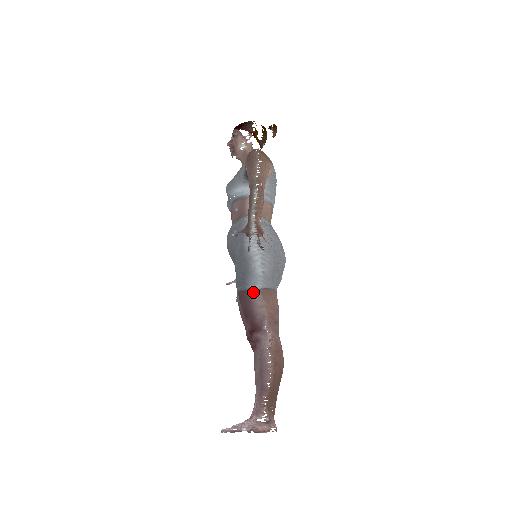
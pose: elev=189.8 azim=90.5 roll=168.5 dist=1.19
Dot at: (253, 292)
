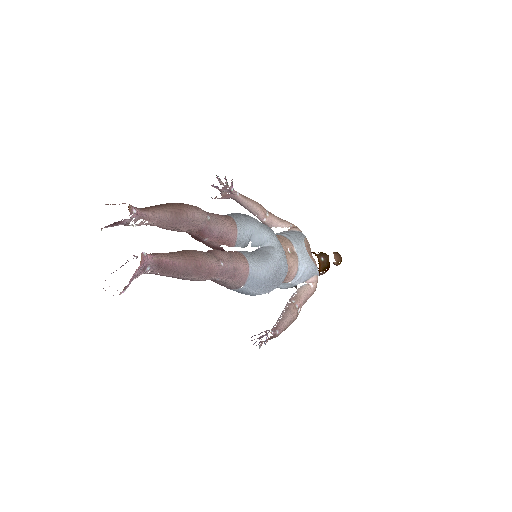
Dot at: occluded
